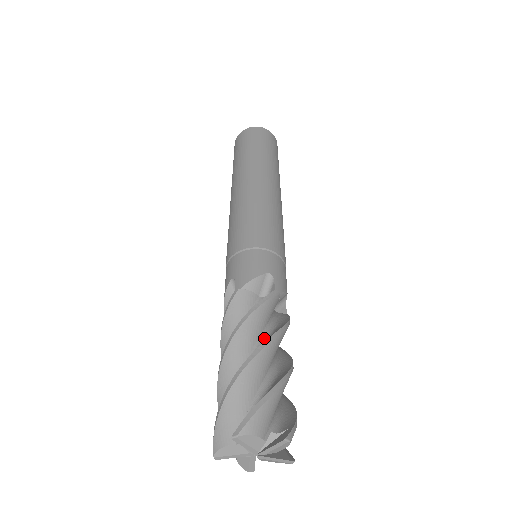
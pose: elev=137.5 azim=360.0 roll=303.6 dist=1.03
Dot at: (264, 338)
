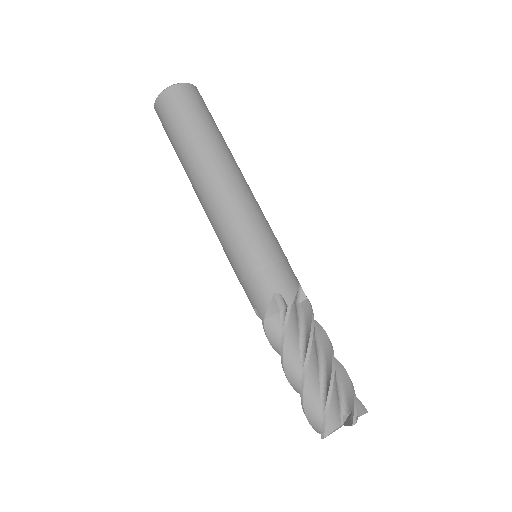
Dot at: (316, 341)
